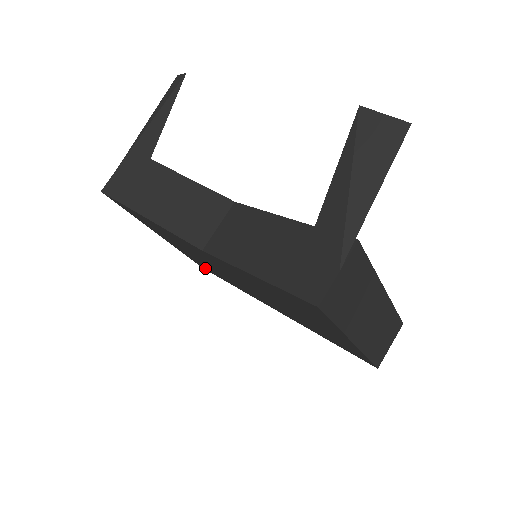
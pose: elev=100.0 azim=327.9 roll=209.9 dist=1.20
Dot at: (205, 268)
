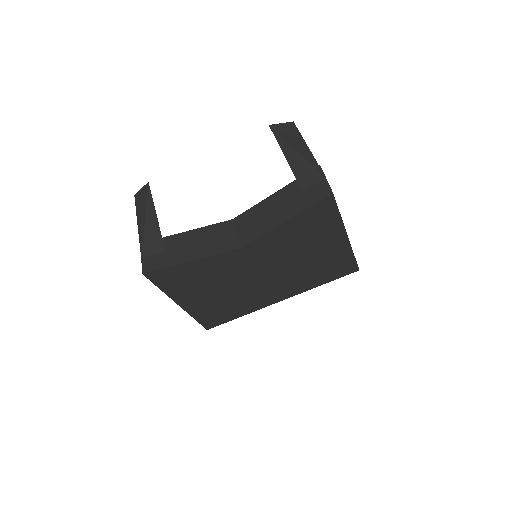
Dot at: (213, 322)
